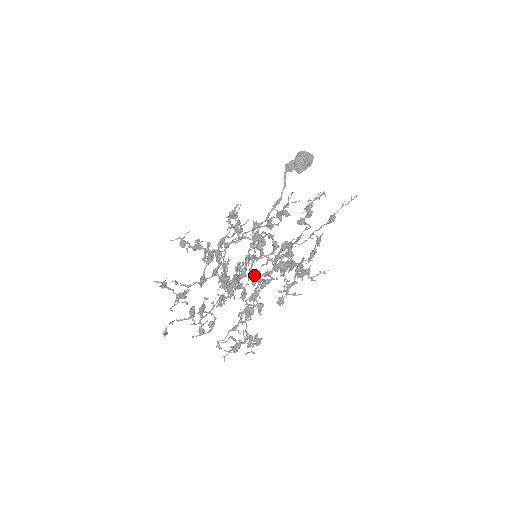
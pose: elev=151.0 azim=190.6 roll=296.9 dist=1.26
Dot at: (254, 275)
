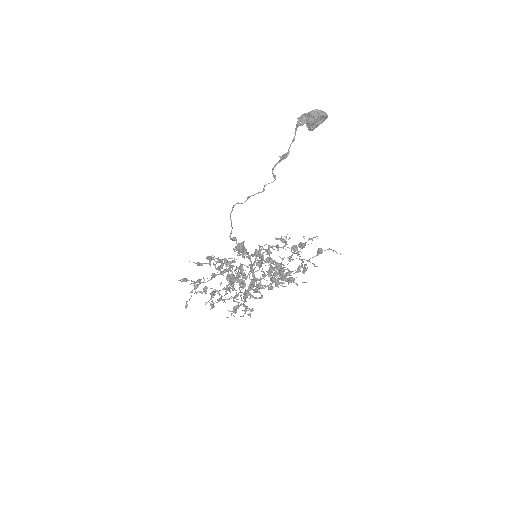
Dot at: (252, 285)
